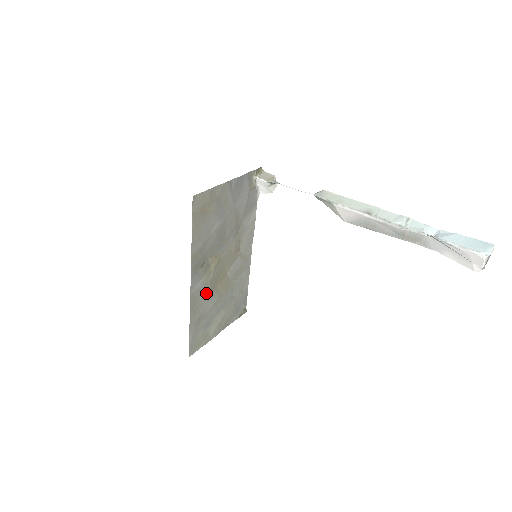
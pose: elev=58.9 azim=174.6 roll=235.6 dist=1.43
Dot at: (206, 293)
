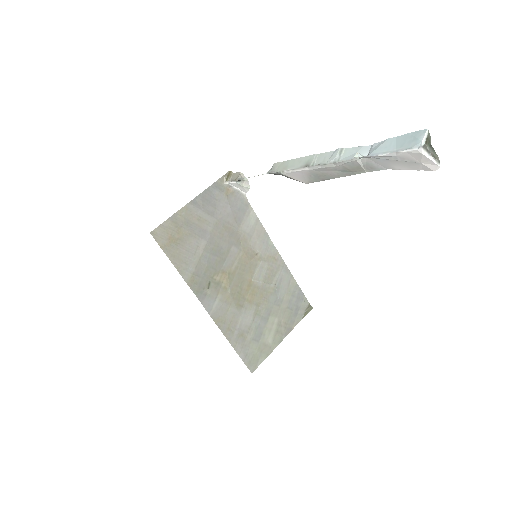
Dot at: (233, 308)
